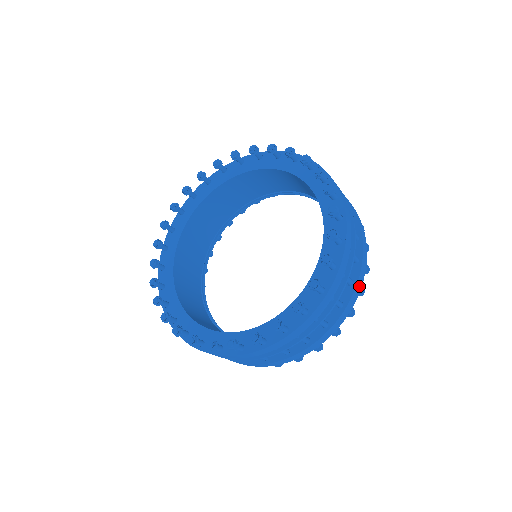
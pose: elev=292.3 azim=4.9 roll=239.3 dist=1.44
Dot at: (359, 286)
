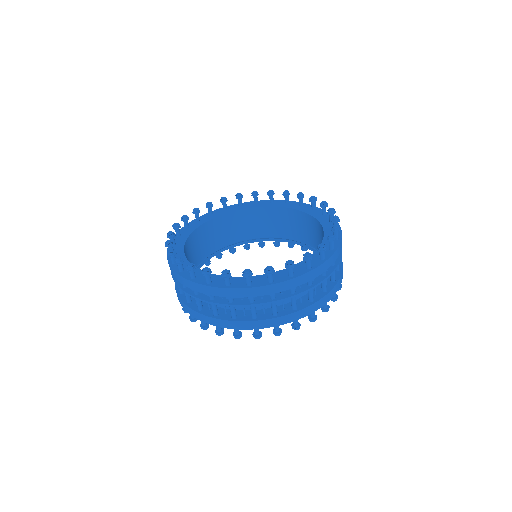
Dot at: (277, 322)
